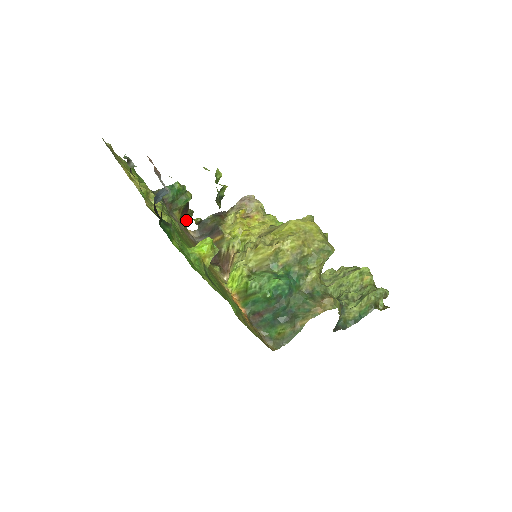
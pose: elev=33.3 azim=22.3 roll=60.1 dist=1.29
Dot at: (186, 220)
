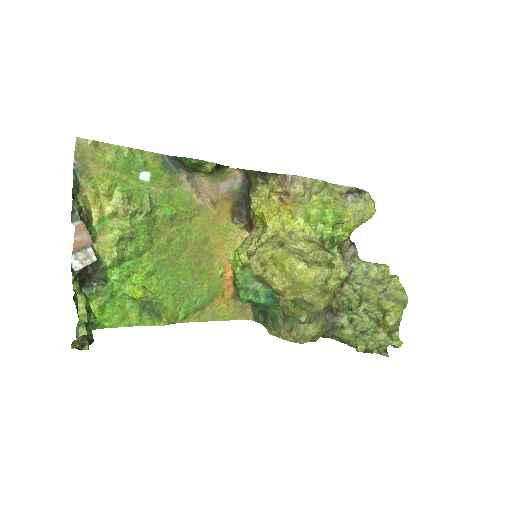
Dot at: occluded
